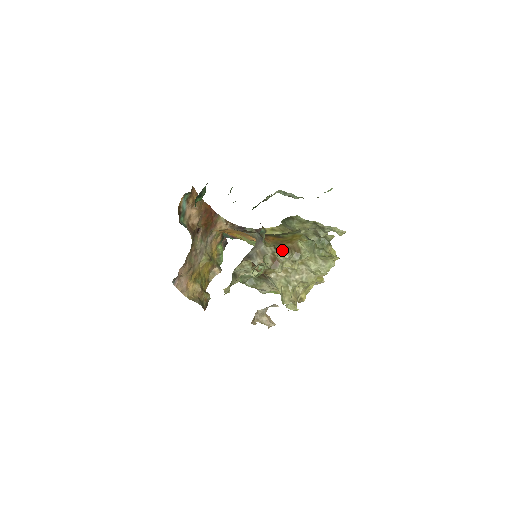
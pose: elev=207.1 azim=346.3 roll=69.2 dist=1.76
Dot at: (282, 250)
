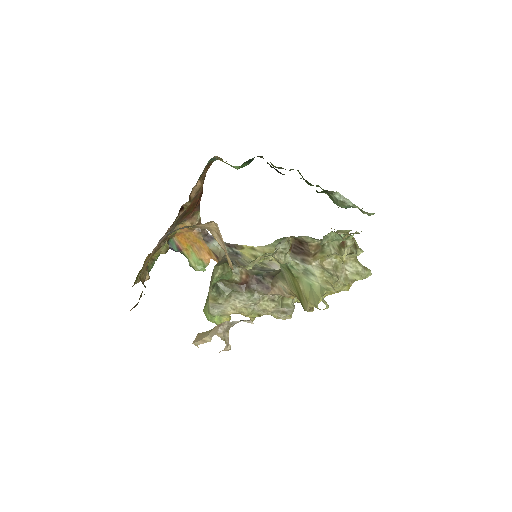
Dot at: (350, 234)
